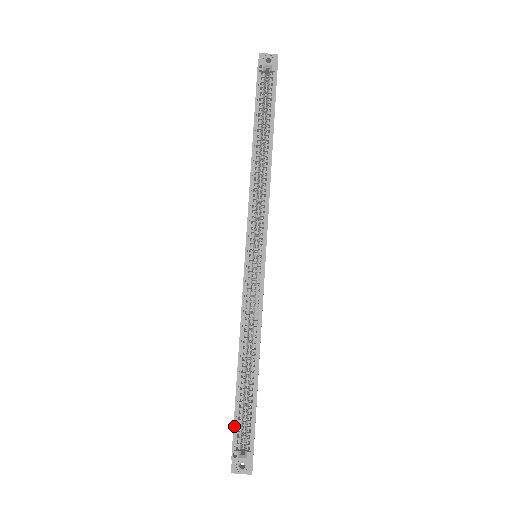
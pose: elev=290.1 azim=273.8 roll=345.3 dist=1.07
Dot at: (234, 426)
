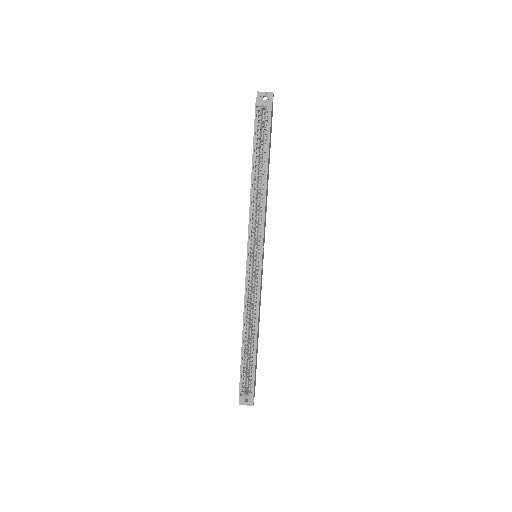
Dot at: (240, 377)
